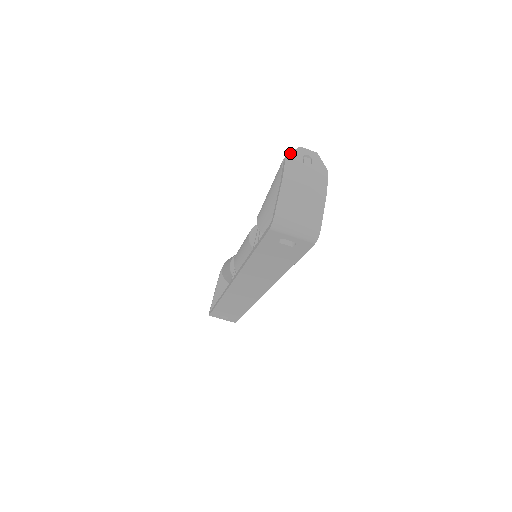
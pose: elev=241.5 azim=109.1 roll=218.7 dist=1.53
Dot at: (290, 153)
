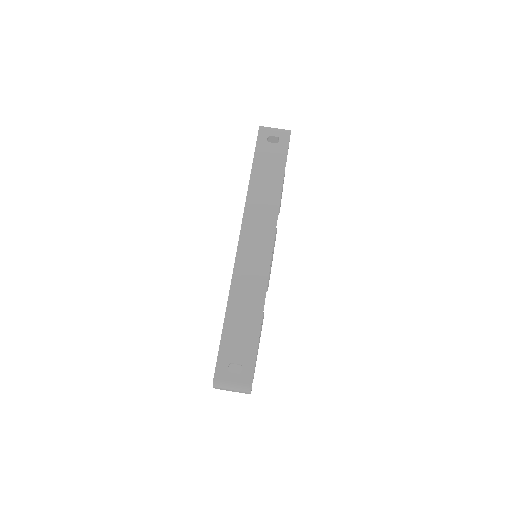
Dot at: occluded
